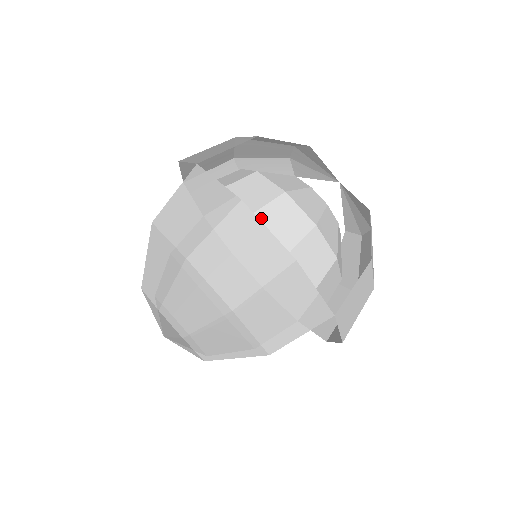
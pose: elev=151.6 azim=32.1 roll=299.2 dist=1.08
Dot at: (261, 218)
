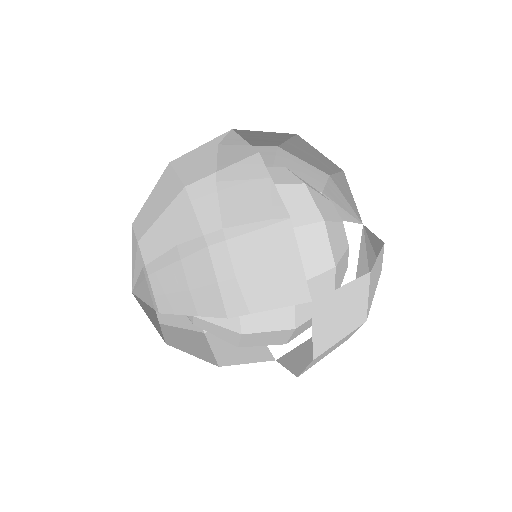
Dot at: occluded
